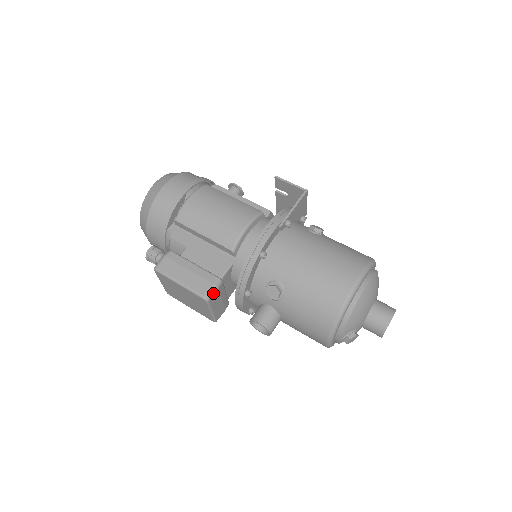
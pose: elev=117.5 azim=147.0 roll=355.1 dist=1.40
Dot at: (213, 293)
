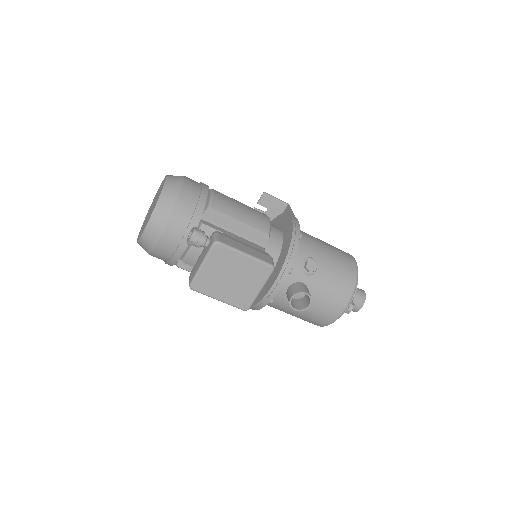
Dot at: occluded
